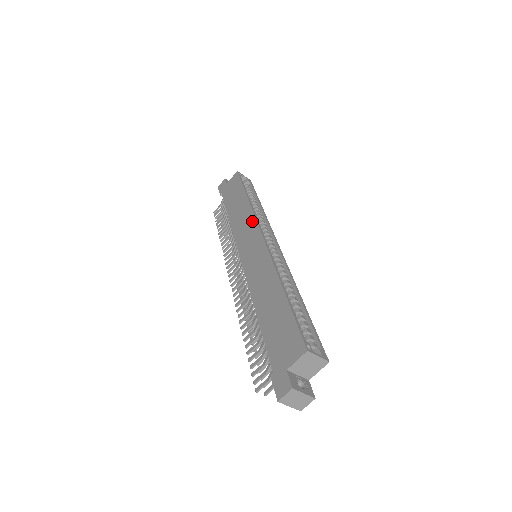
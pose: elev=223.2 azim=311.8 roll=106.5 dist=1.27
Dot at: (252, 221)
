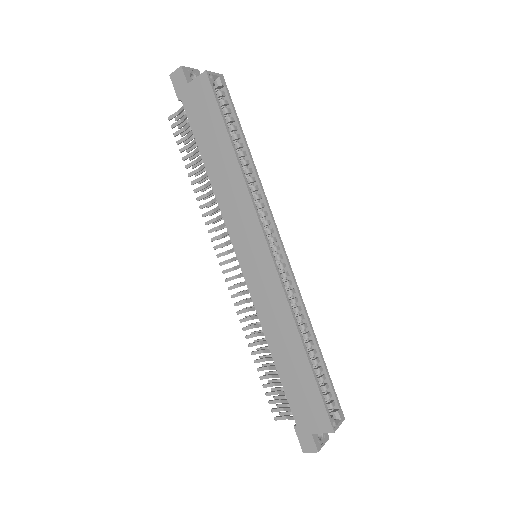
Dot at: (251, 214)
